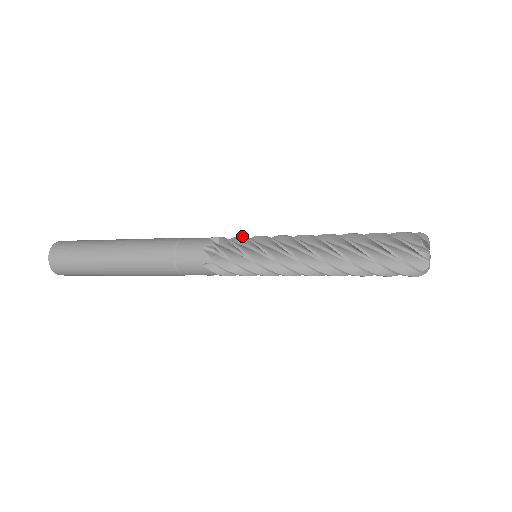
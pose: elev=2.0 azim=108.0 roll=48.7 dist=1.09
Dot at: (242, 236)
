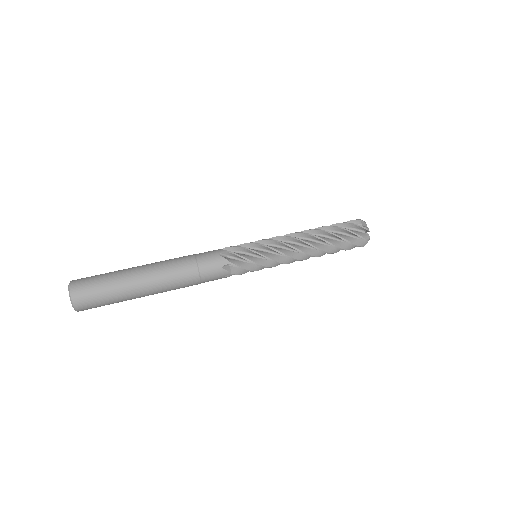
Dot at: (246, 248)
